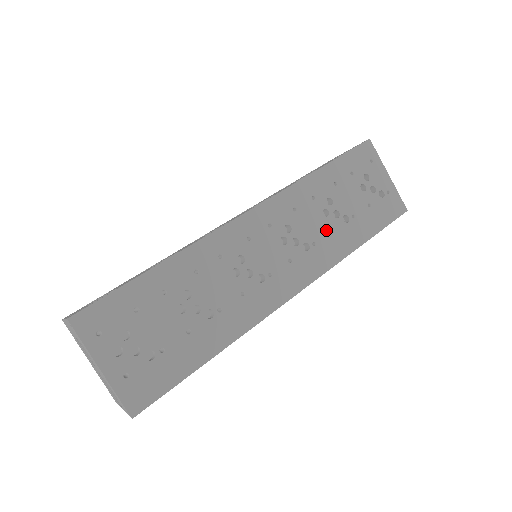
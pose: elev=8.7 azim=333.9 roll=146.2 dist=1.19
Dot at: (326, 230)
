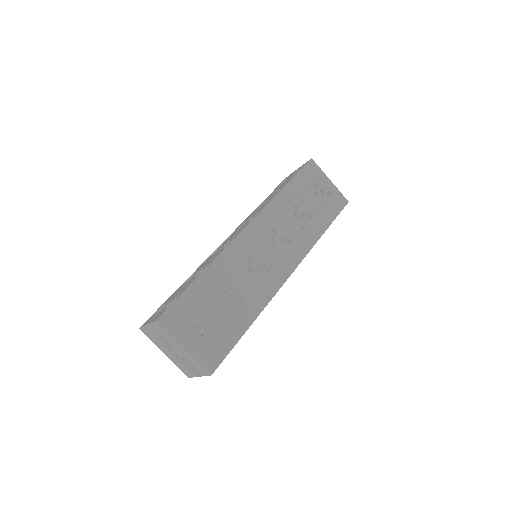
Dot at: (299, 227)
